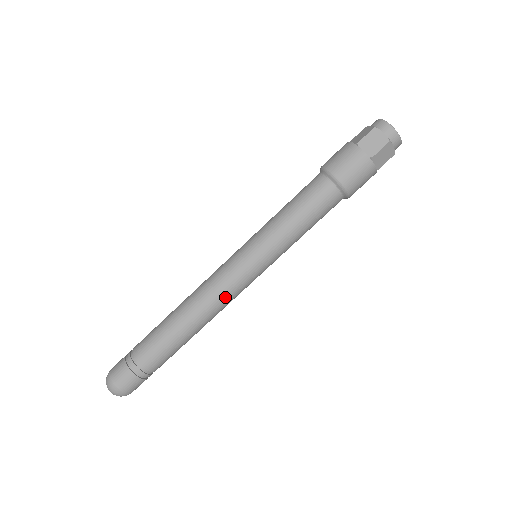
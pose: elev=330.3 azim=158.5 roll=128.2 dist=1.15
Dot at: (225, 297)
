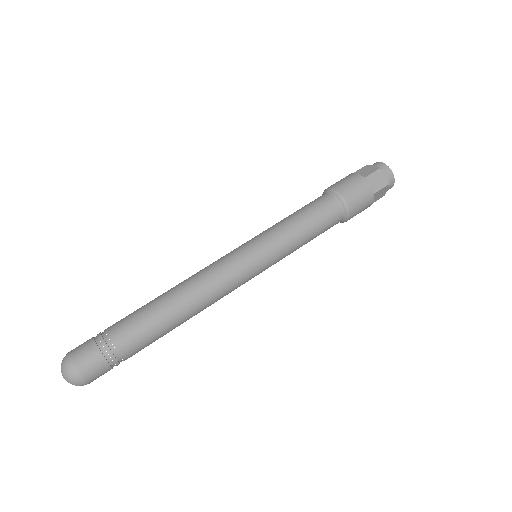
Dot at: (224, 291)
